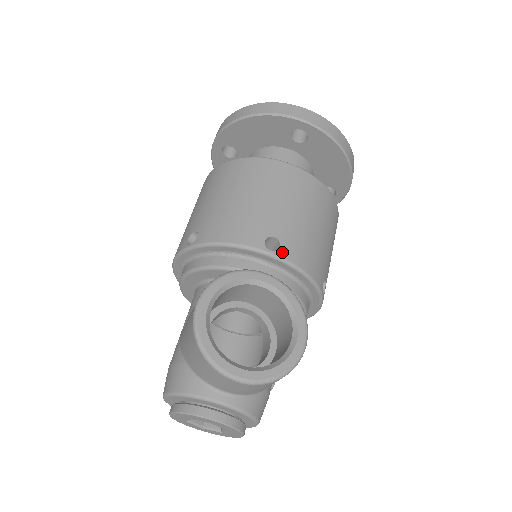
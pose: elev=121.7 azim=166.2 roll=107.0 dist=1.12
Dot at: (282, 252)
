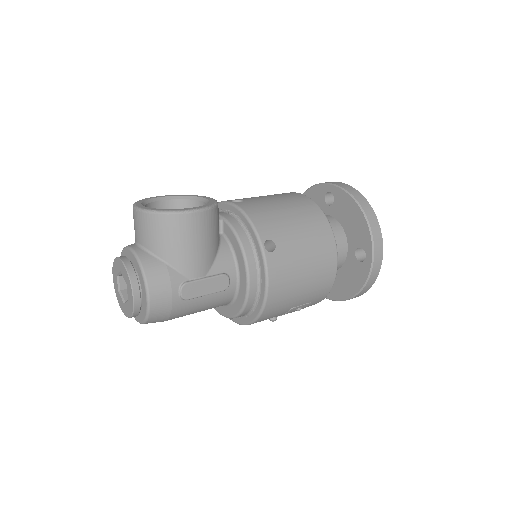
Dot at: (239, 203)
